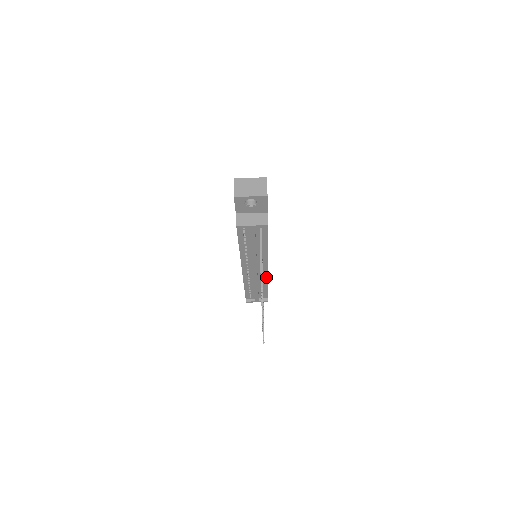
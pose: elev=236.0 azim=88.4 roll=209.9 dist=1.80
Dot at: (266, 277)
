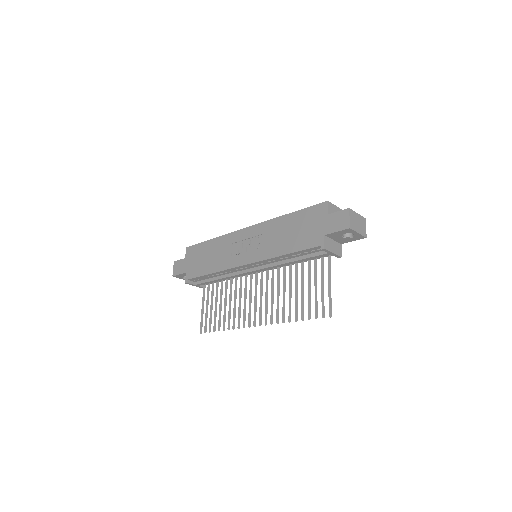
Dot at: (244, 275)
